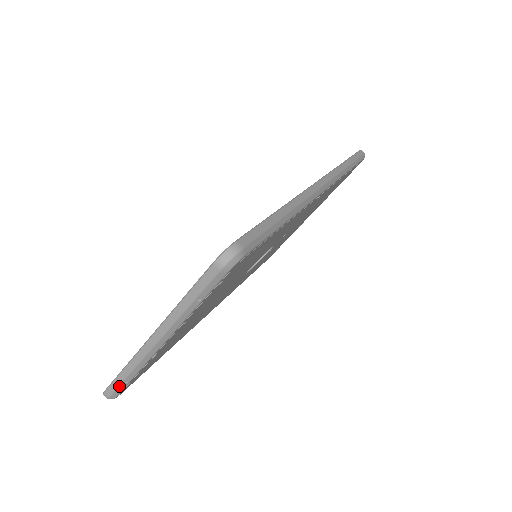
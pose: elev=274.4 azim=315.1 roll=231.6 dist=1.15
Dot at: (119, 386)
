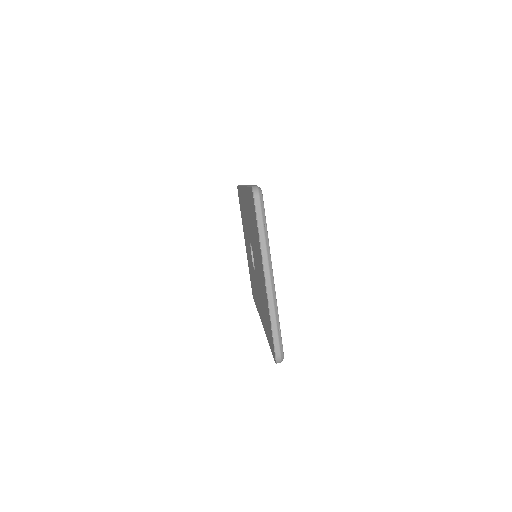
Dot at: (278, 338)
